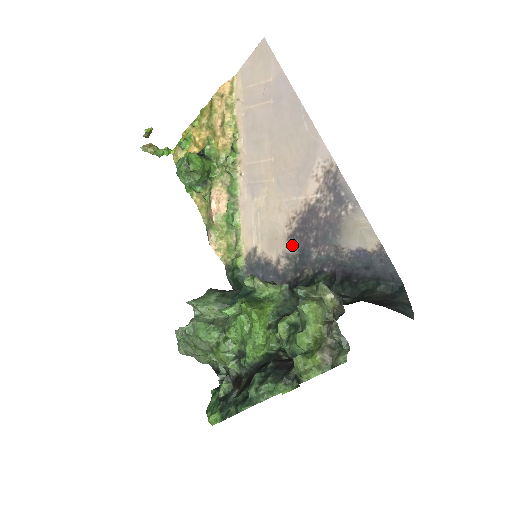
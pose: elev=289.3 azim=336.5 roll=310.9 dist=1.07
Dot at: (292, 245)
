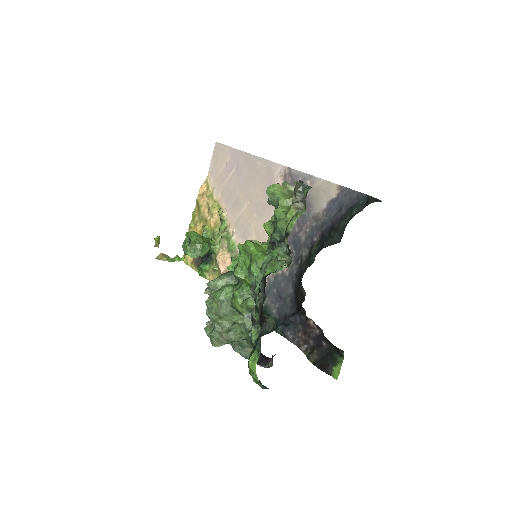
Dot at: occluded
